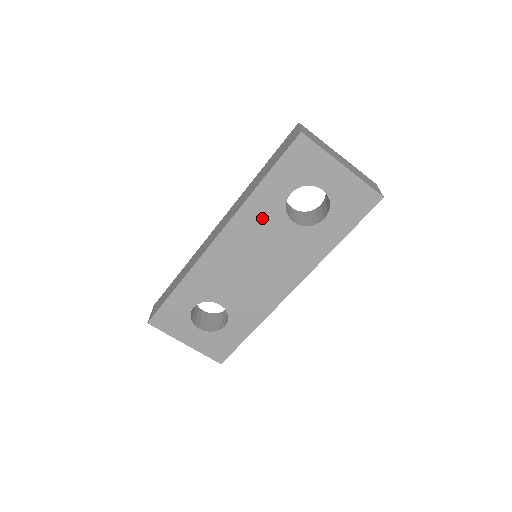
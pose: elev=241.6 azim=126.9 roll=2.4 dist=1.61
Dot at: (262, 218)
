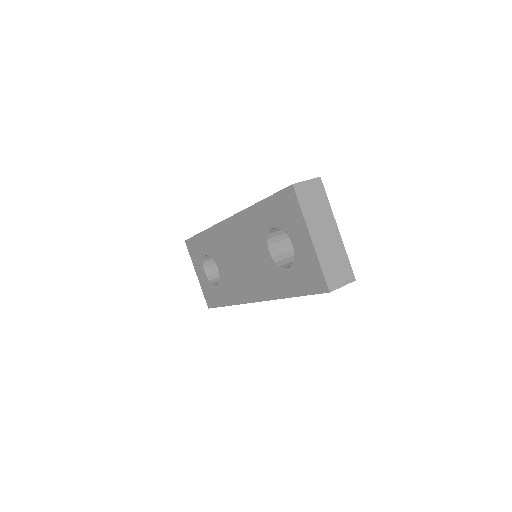
Dot at: (253, 230)
